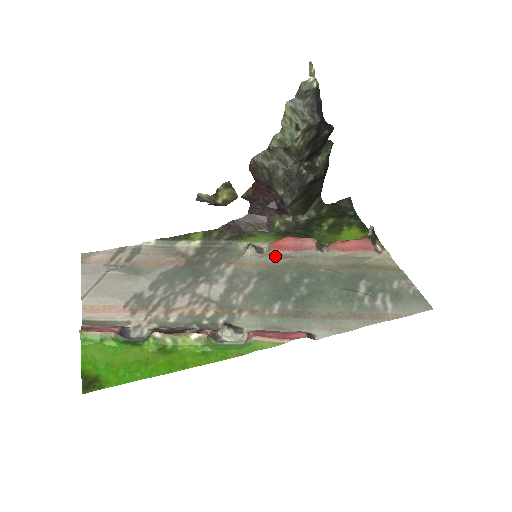
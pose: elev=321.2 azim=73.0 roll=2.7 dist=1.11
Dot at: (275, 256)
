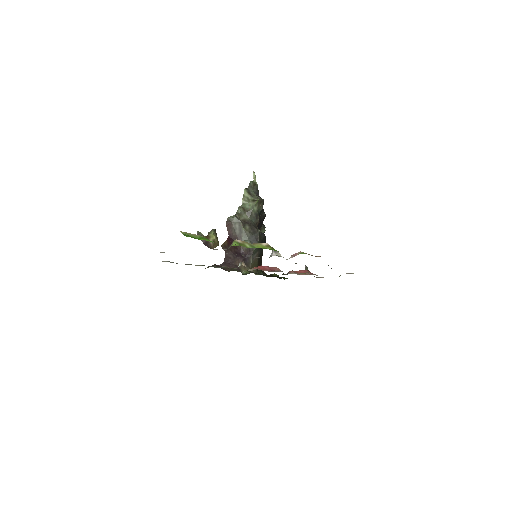
Dot at: occluded
